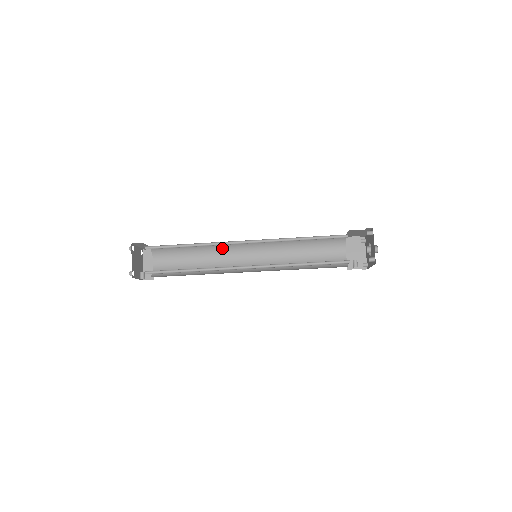
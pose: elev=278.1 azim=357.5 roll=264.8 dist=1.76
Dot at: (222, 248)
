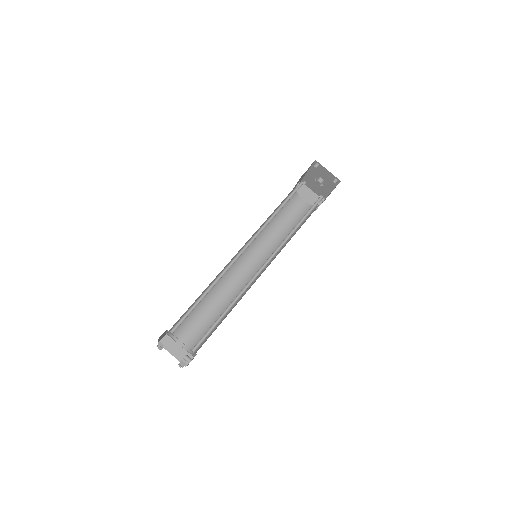
Dot at: (222, 277)
